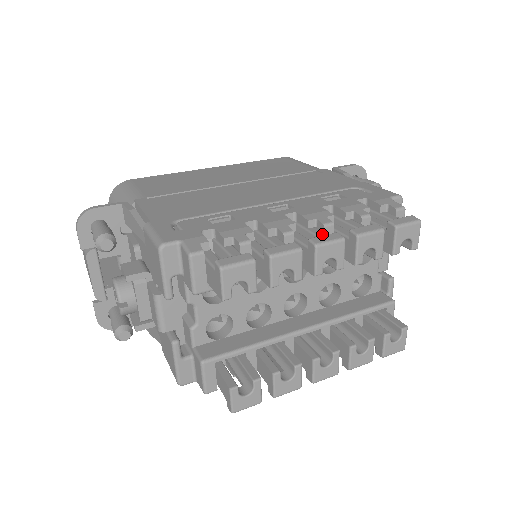
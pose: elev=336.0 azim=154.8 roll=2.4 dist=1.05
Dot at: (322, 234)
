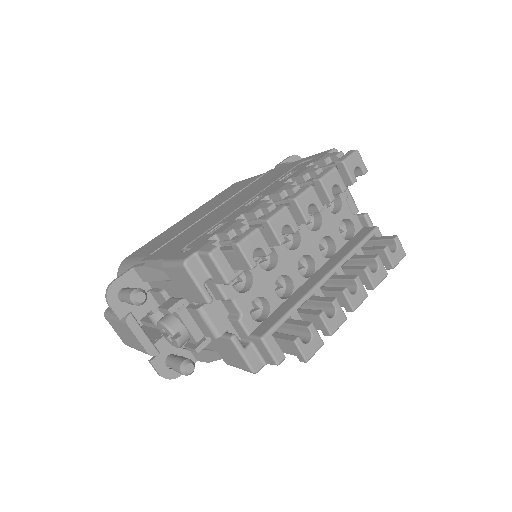
Dot at: occluded
